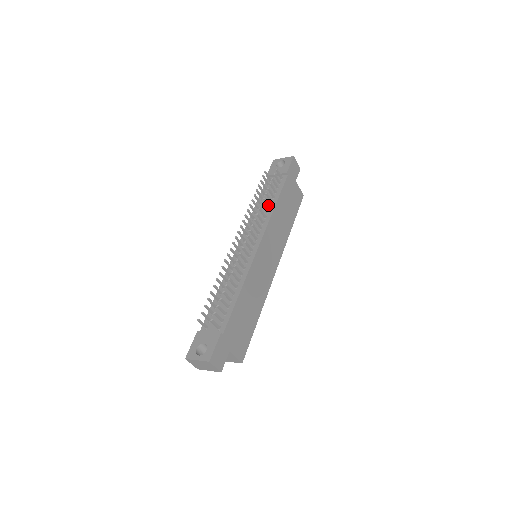
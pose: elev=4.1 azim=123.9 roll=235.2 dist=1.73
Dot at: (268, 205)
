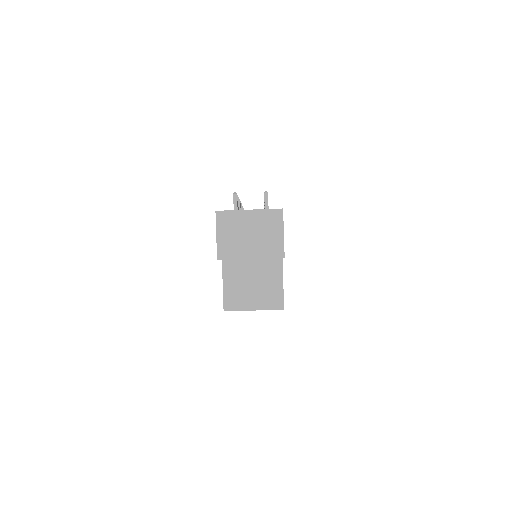
Dot at: occluded
